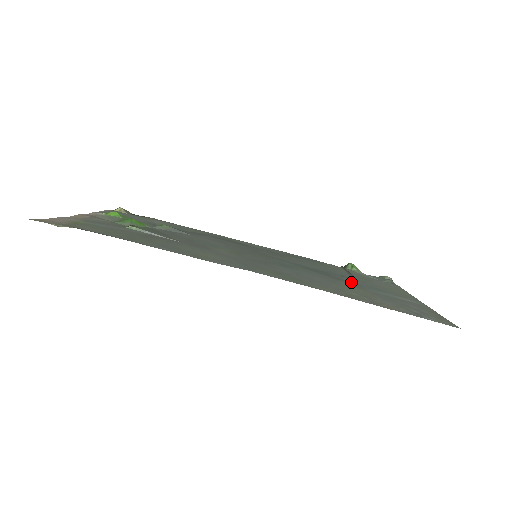
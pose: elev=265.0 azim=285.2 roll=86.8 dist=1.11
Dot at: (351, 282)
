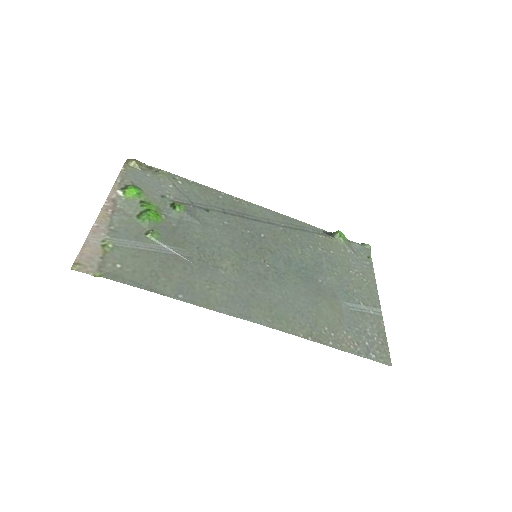
Dot at: (329, 290)
